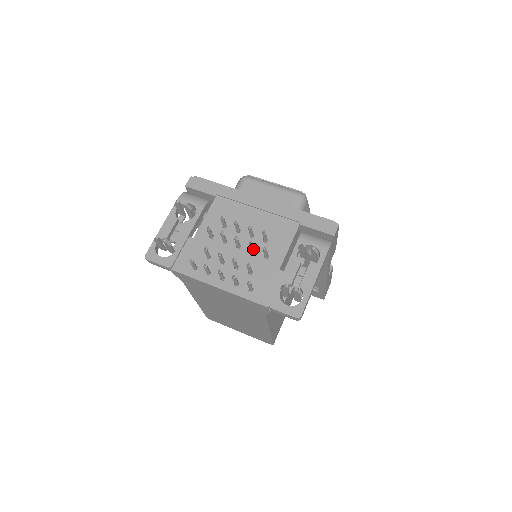
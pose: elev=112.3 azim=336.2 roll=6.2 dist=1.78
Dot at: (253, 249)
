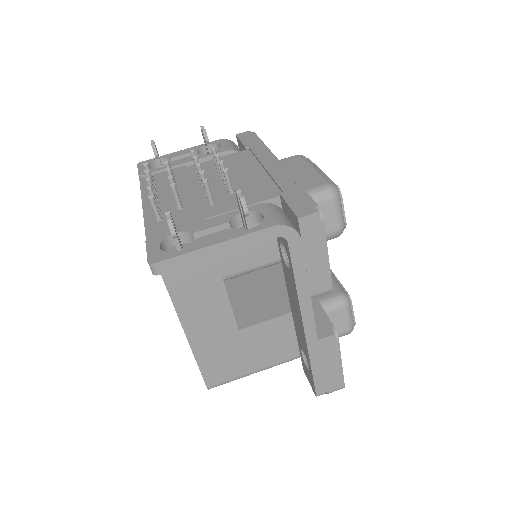
Dot at: occluded
